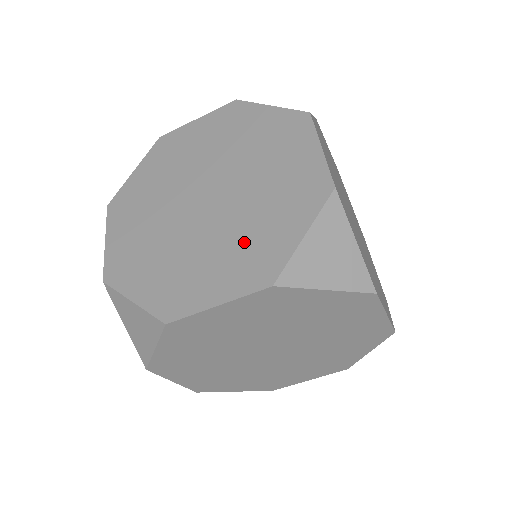
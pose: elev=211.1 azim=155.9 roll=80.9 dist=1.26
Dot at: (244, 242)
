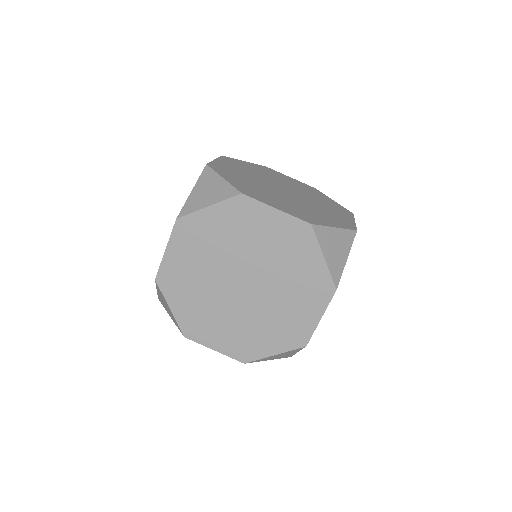
Dot at: (246, 332)
